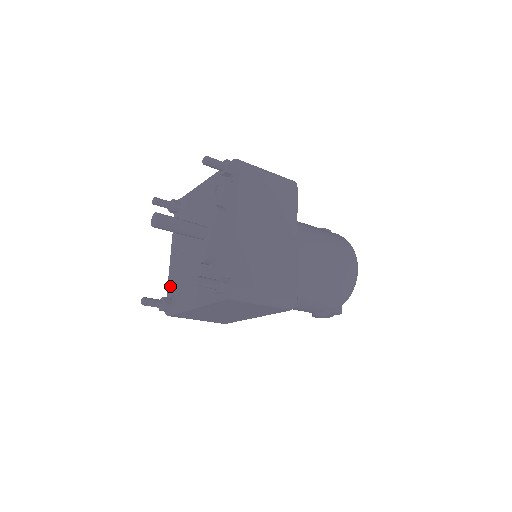
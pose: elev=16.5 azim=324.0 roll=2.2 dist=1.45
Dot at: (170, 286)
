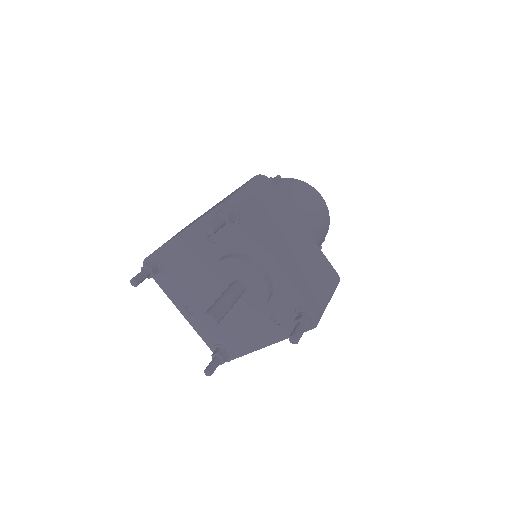
Dot at: (207, 338)
